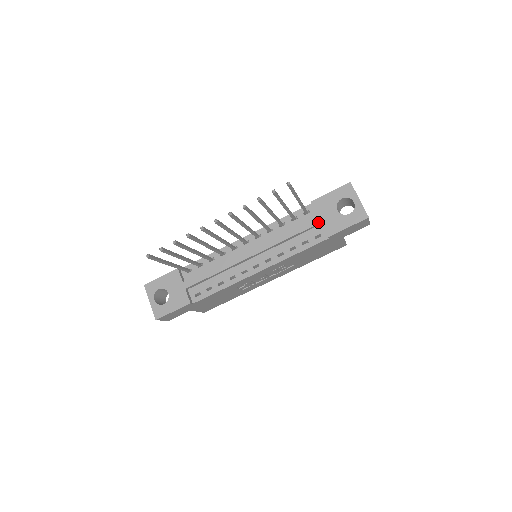
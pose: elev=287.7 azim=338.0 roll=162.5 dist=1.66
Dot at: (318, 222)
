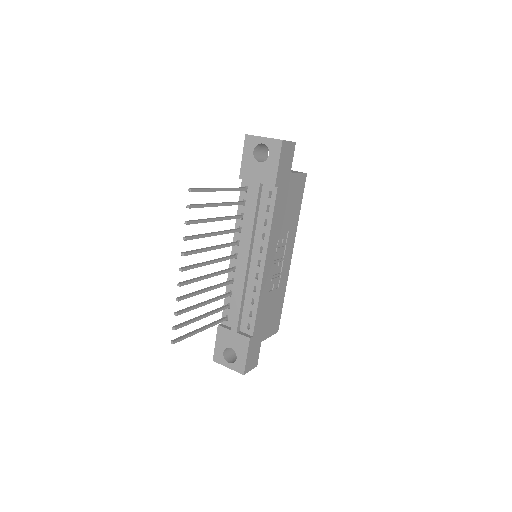
Dot at: (258, 186)
